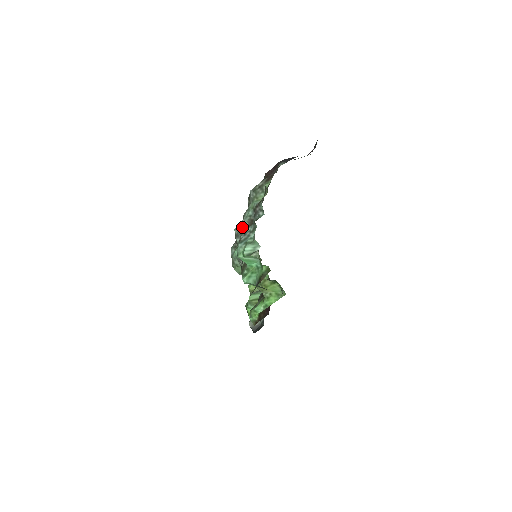
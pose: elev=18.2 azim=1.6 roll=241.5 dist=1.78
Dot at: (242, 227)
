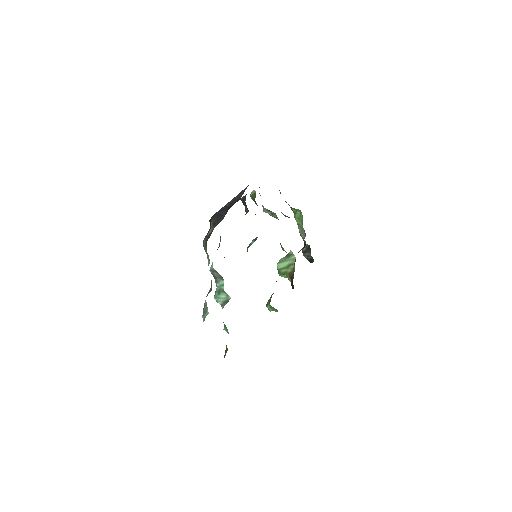
Dot at: (213, 271)
